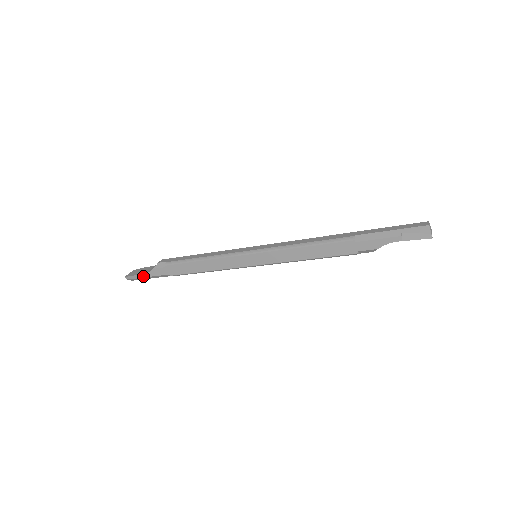
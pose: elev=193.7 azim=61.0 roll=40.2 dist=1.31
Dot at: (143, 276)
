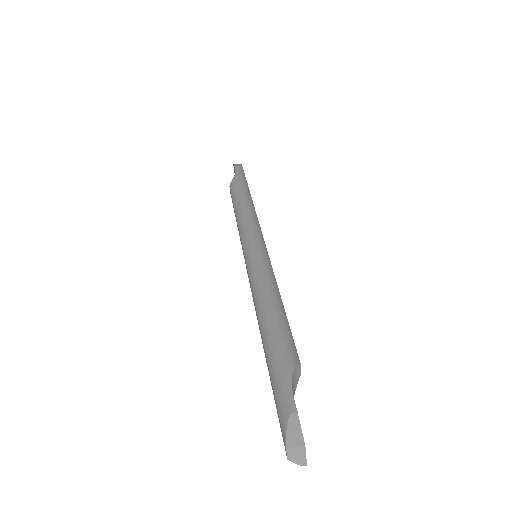
Dot at: occluded
